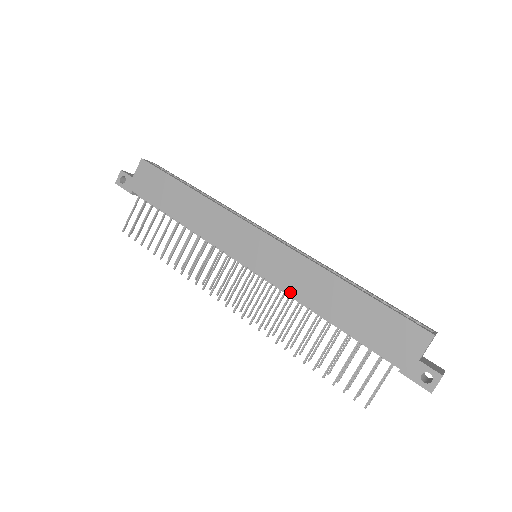
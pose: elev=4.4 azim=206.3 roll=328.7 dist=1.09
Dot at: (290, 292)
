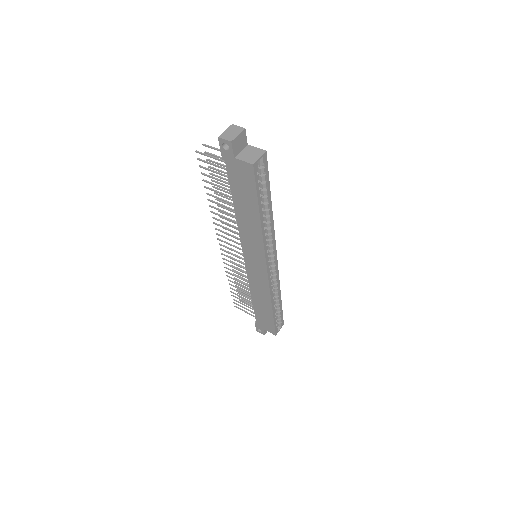
Dot at: (250, 283)
